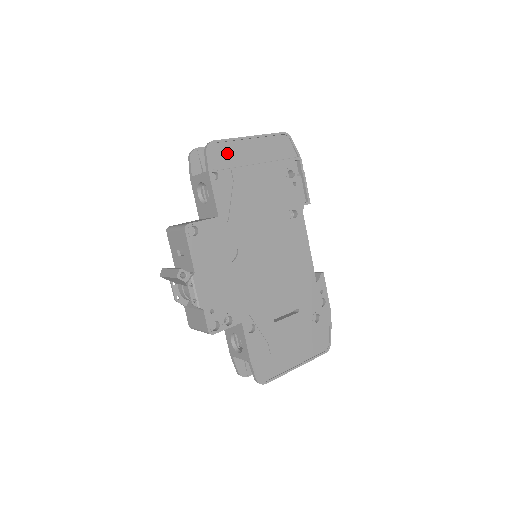
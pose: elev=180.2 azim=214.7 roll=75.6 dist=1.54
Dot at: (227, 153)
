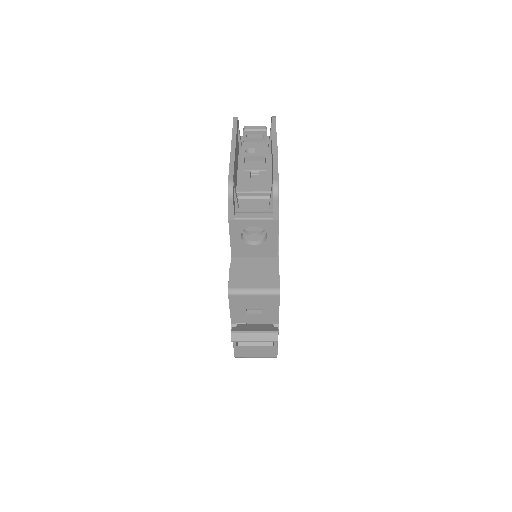
Dot at: occluded
